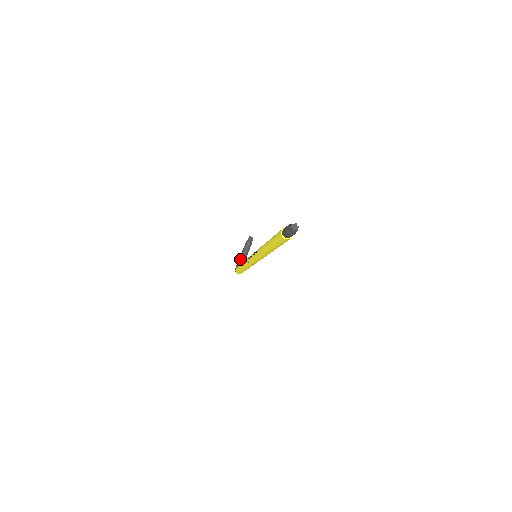
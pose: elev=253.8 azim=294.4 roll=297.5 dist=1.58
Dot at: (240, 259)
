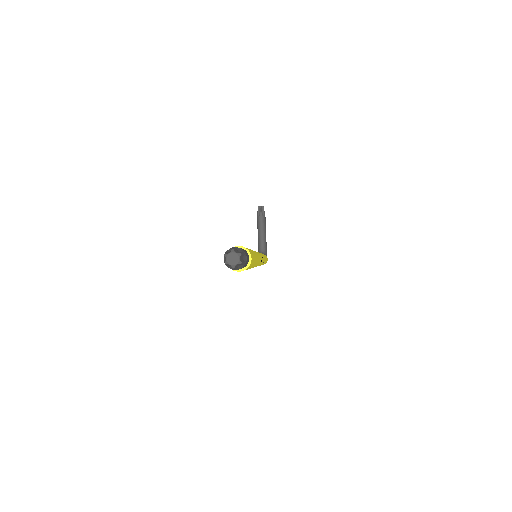
Dot at: (259, 242)
